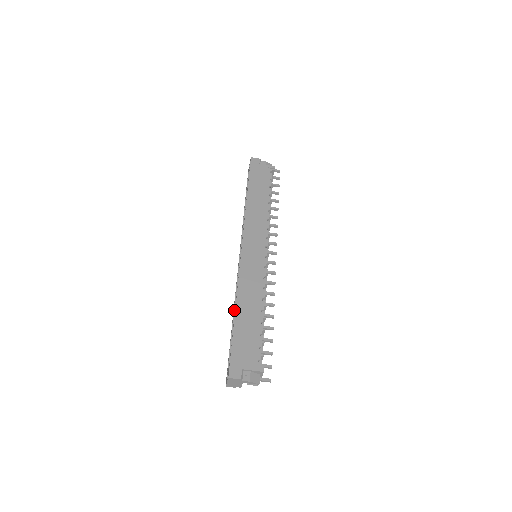
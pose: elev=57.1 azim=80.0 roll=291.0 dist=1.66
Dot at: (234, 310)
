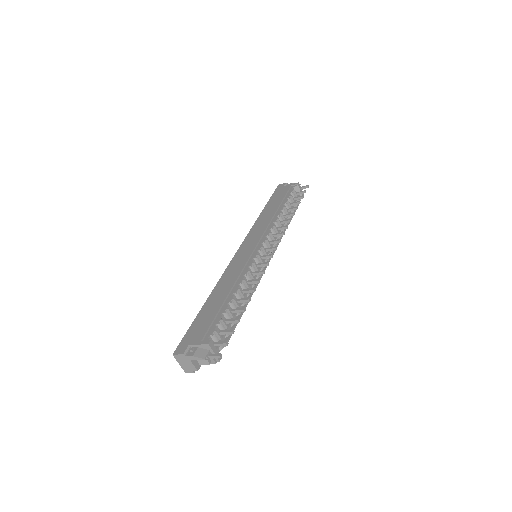
Dot at: occluded
